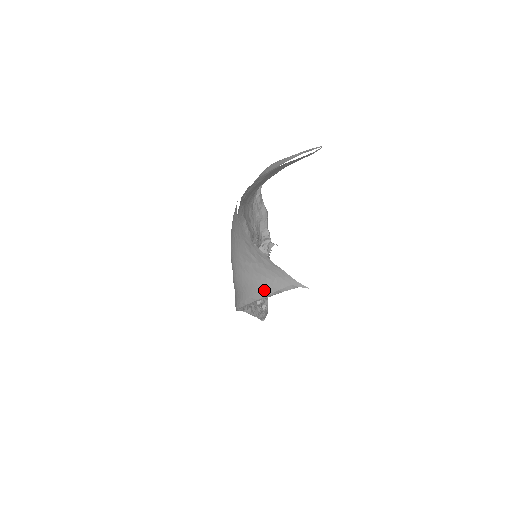
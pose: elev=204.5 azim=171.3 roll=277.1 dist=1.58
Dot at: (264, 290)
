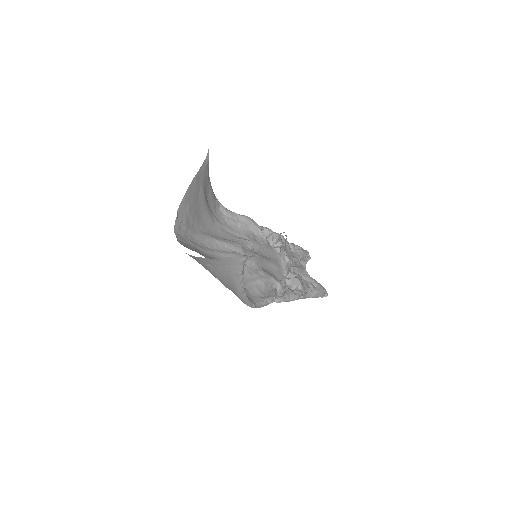
Dot at: (234, 282)
